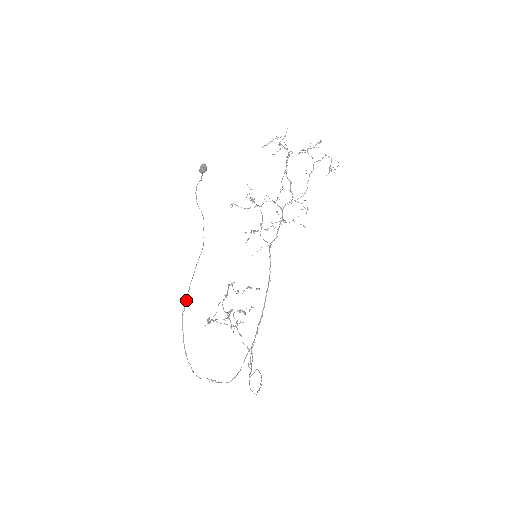
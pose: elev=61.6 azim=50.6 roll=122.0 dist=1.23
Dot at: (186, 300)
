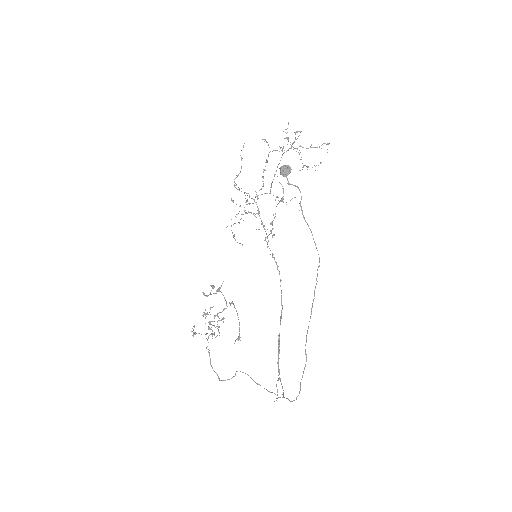
Dot at: (308, 326)
